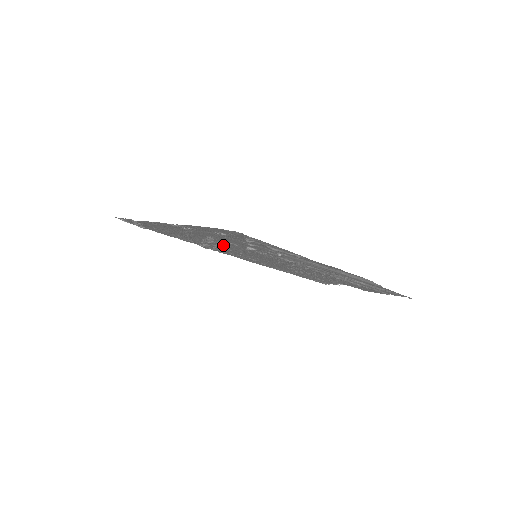
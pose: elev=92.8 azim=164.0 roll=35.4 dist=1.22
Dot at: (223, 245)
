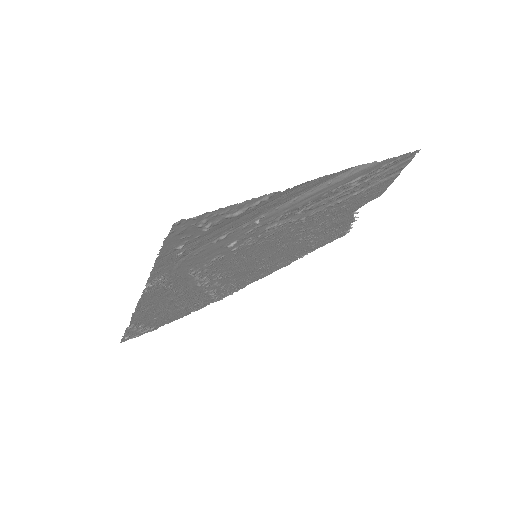
Dot at: (218, 273)
